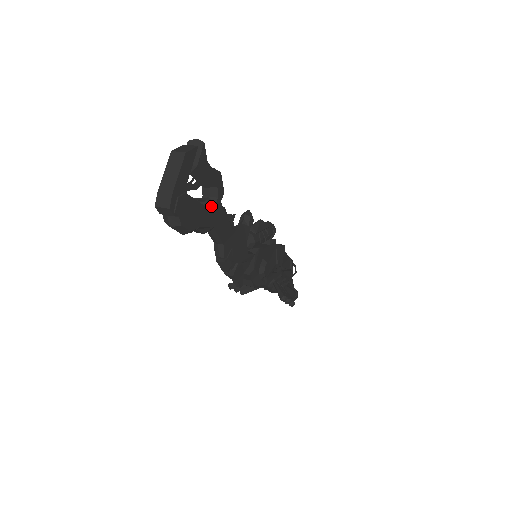
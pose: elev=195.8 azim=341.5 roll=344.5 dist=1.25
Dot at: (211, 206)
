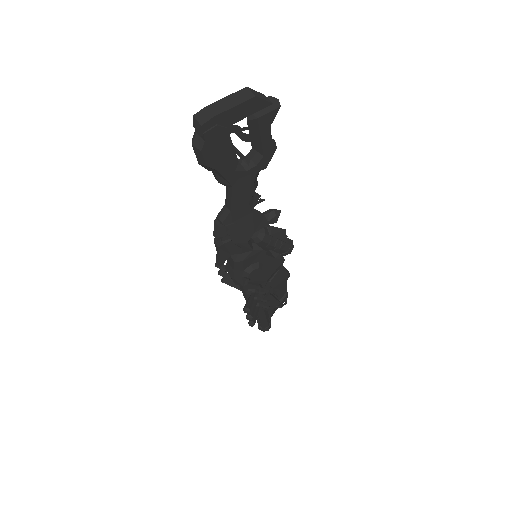
Dot at: (245, 167)
